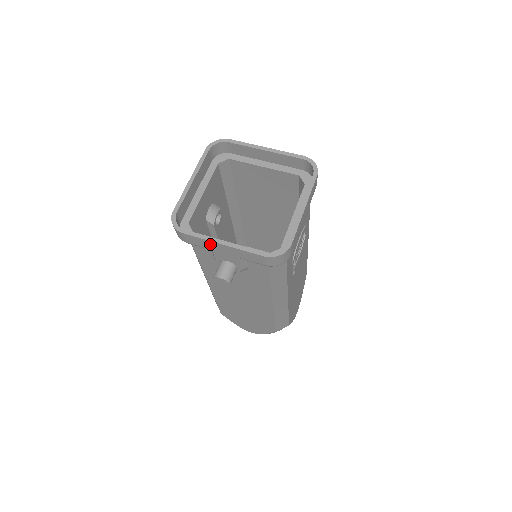
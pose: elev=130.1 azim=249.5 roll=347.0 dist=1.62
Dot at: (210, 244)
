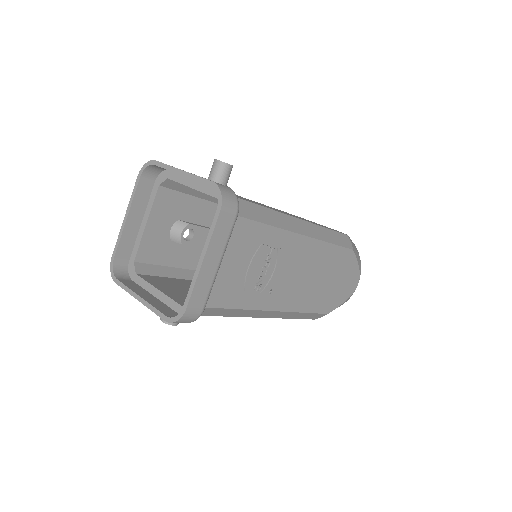
Dot at: occluded
